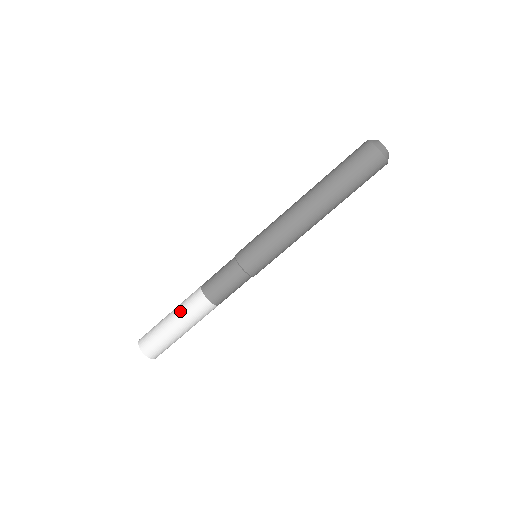
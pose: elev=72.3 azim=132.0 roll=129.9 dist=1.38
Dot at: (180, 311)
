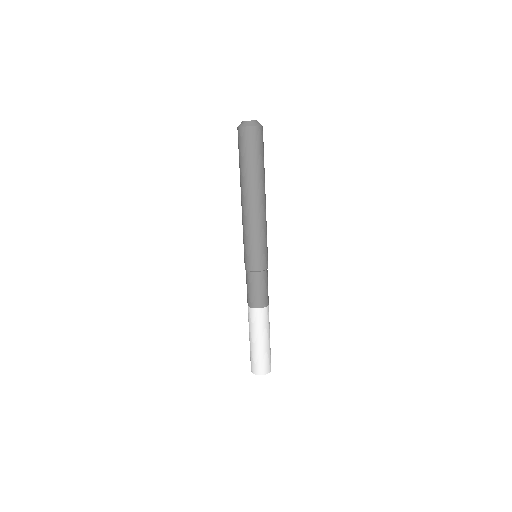
Dot at: (250, 330)
